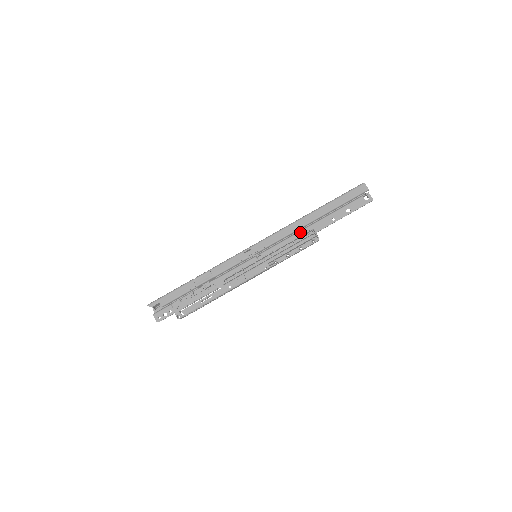
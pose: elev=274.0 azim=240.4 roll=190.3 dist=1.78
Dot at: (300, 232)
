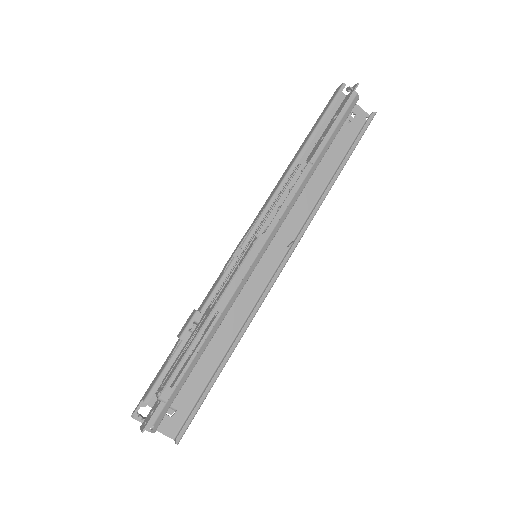
Dot at: occluded
